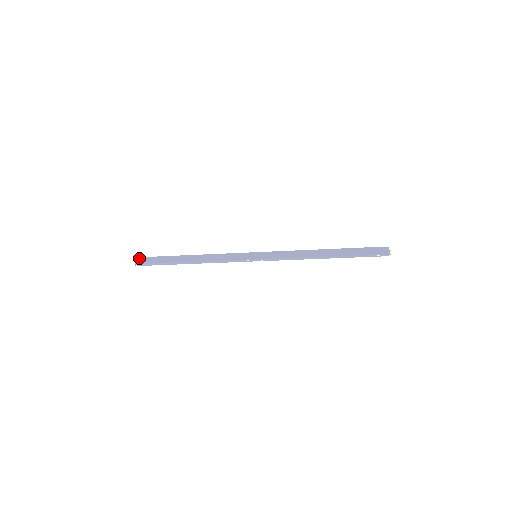
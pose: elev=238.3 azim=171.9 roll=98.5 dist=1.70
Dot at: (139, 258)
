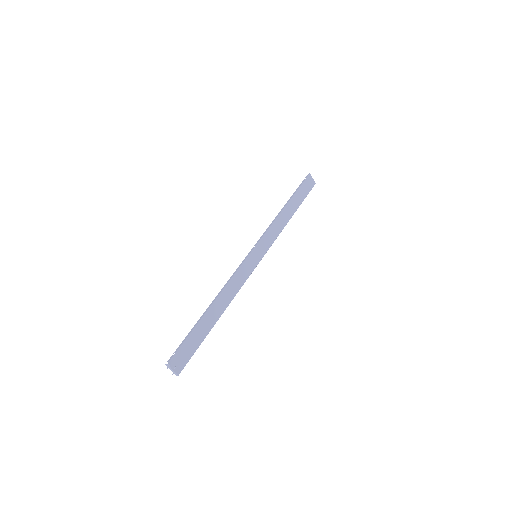
Dot at: (171, 365)
